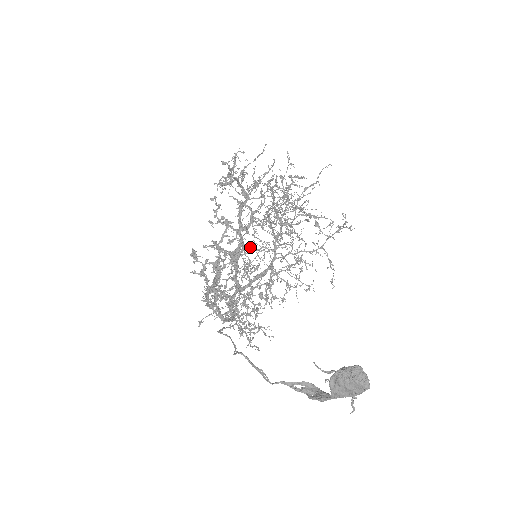
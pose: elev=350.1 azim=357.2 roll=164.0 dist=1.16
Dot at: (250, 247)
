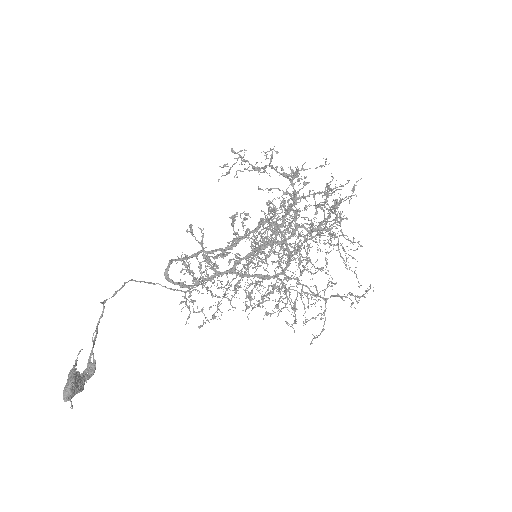
Dot at: occluded
